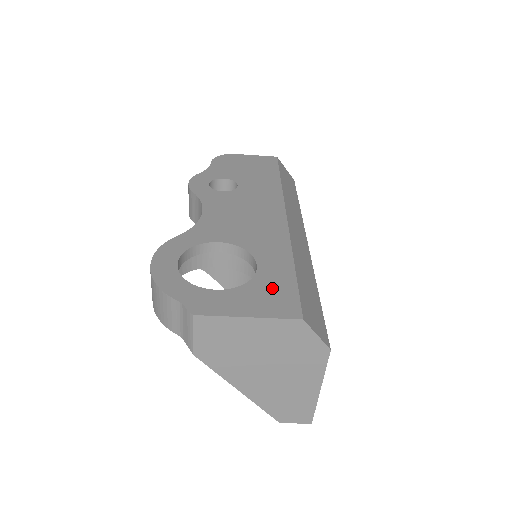
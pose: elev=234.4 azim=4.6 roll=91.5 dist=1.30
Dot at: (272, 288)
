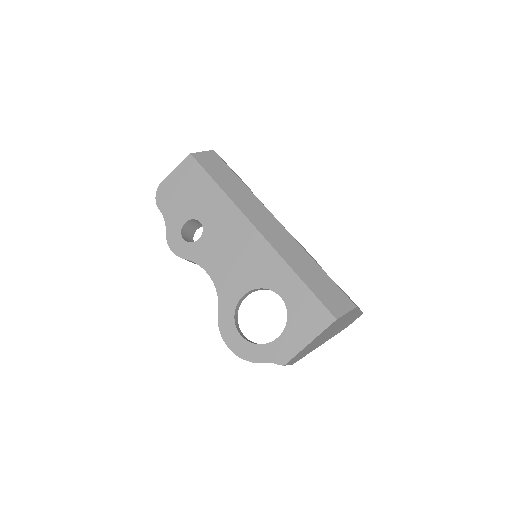
Dot at: (303, 309)
